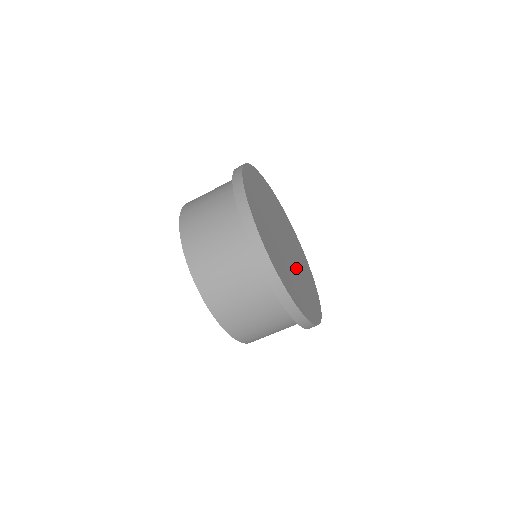
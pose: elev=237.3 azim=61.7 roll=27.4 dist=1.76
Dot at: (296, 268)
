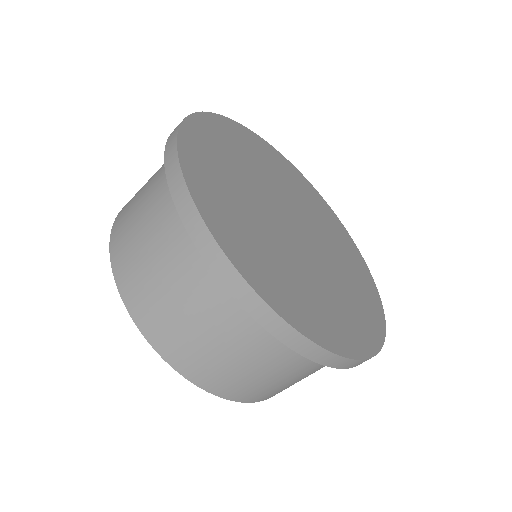
Dot at: (324, 259)
